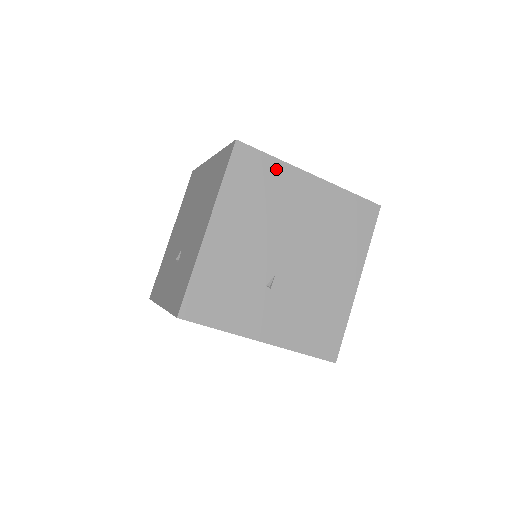
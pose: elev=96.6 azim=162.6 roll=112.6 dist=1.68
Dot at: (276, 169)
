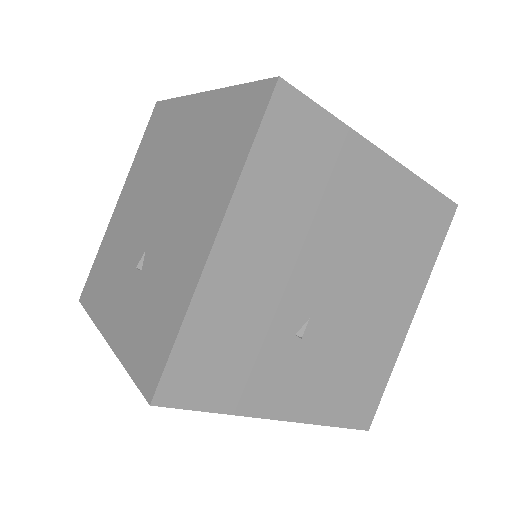
Dot at: (335, 139)
